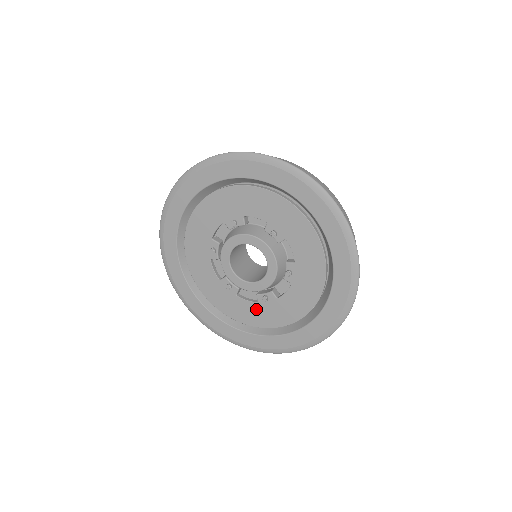
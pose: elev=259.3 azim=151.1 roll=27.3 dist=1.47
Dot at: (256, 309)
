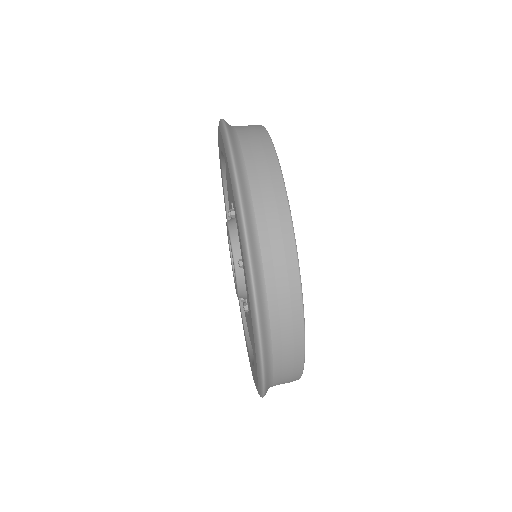
Dot at: occluded
